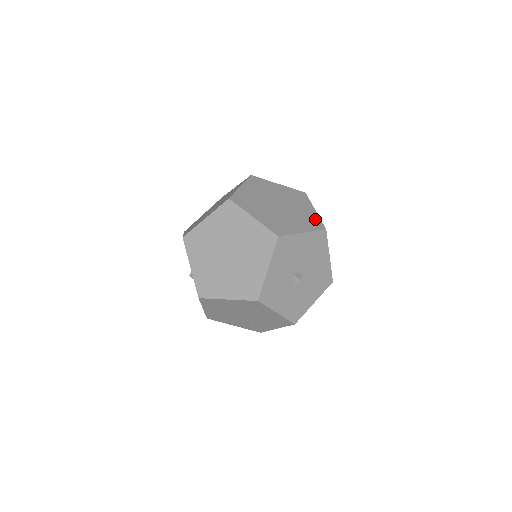
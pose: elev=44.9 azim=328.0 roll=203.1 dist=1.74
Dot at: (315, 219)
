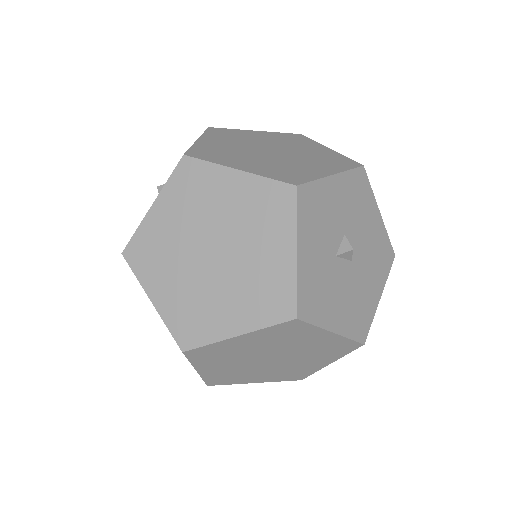
Dot at: occluded
